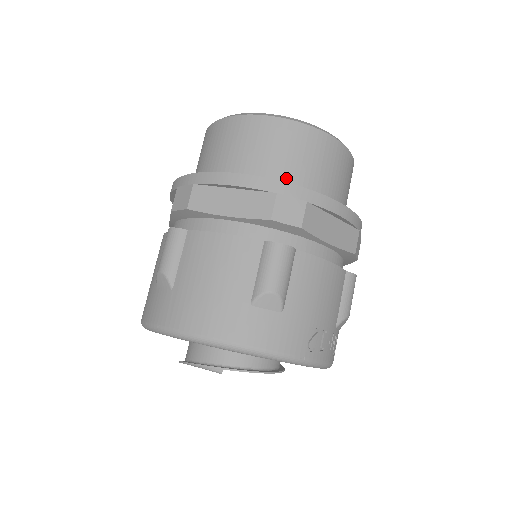
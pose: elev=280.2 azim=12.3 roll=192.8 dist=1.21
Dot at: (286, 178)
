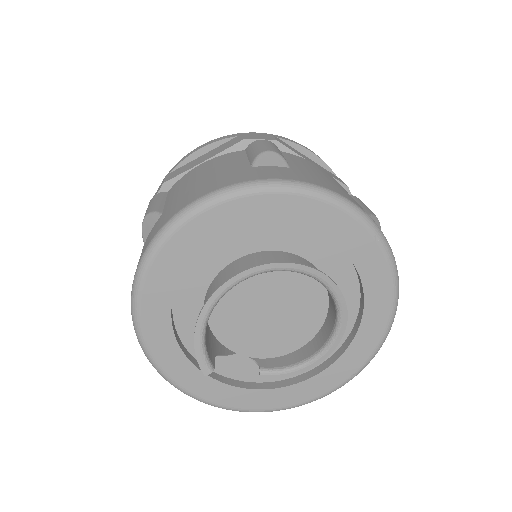
Dot at: occluded
